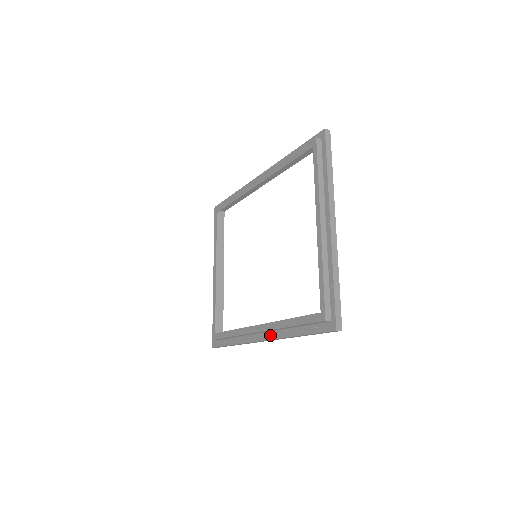
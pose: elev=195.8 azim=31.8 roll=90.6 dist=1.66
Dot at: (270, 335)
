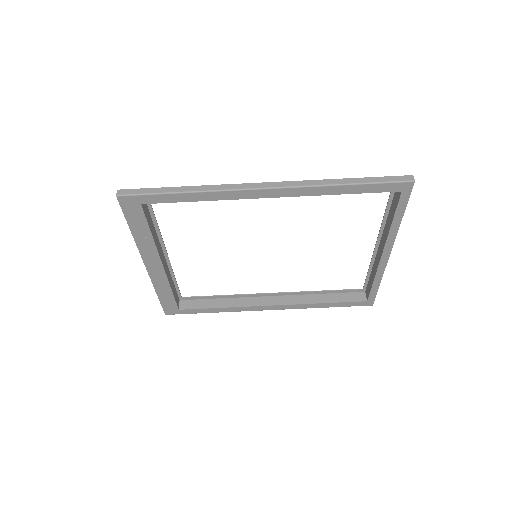
Dot at: occluded
